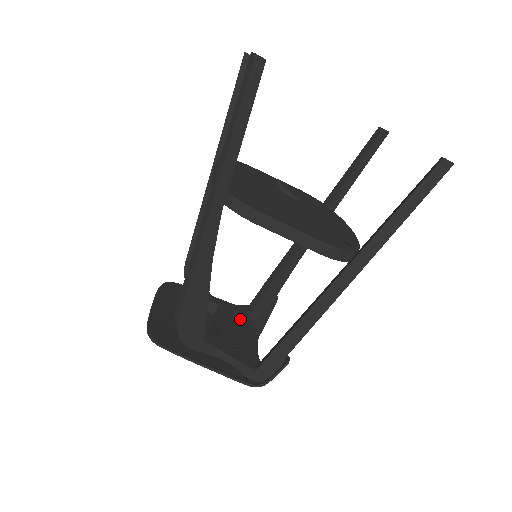
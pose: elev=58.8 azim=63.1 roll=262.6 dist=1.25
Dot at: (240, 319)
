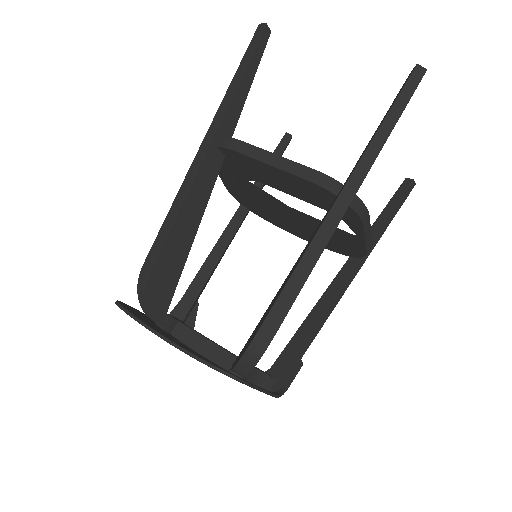
Dot at: occluded
